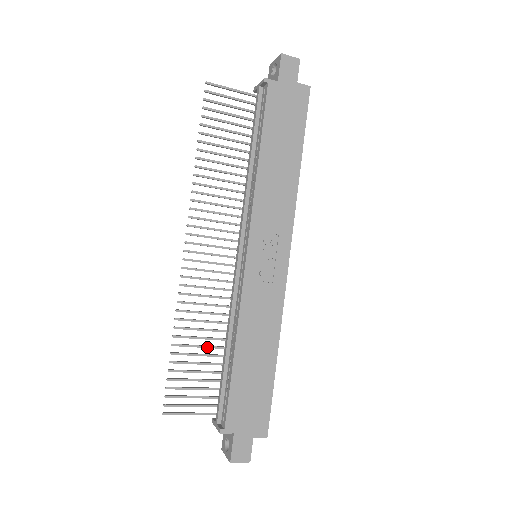
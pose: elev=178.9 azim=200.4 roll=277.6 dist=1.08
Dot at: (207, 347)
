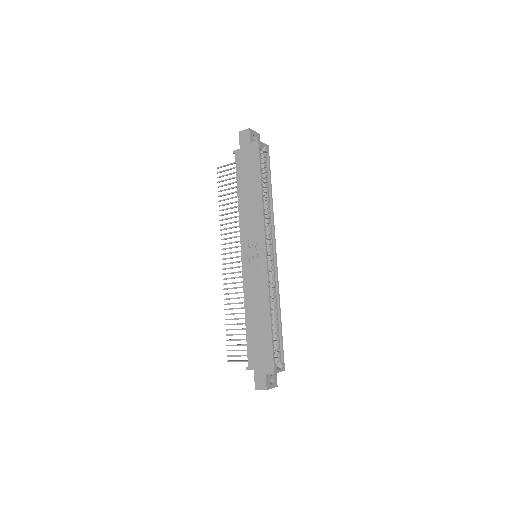
Dot at: occluded
